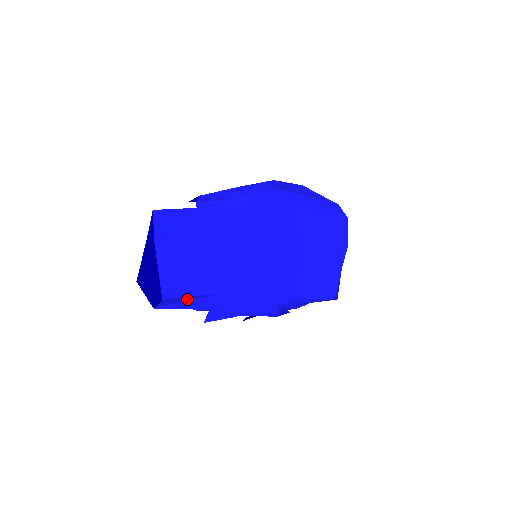
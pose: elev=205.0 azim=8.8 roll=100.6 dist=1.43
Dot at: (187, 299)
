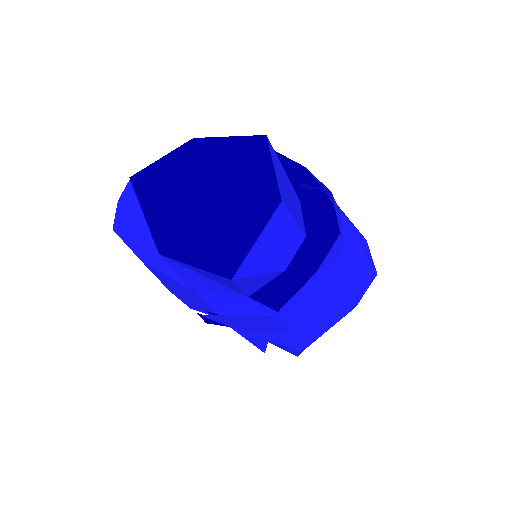
Dot at: (220, 281)
